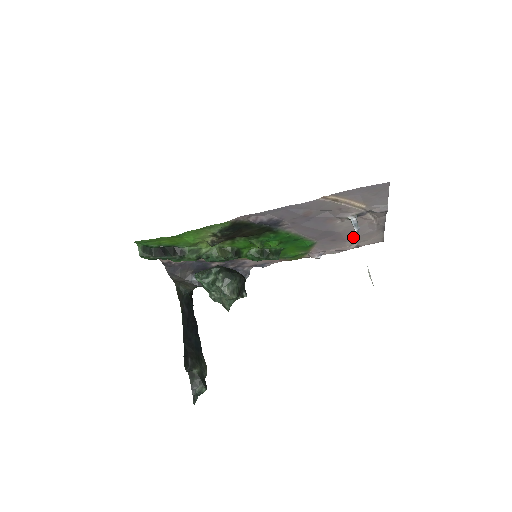
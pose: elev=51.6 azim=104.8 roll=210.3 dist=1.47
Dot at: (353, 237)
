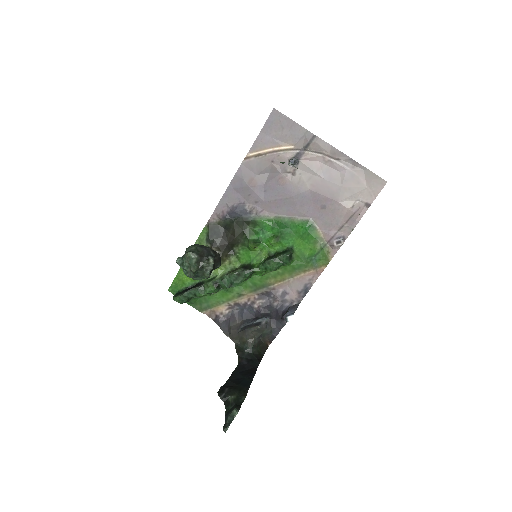
Dot at: (337, 191)
